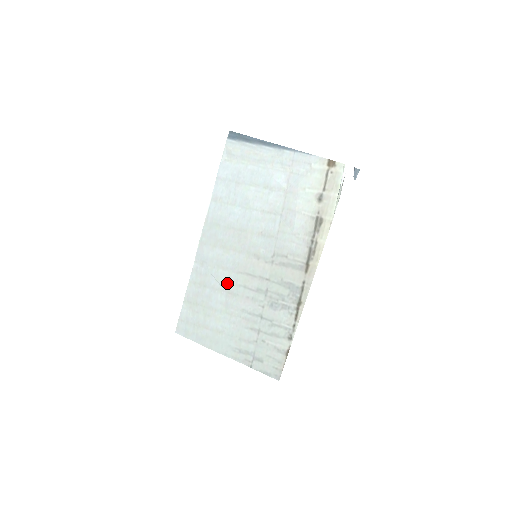
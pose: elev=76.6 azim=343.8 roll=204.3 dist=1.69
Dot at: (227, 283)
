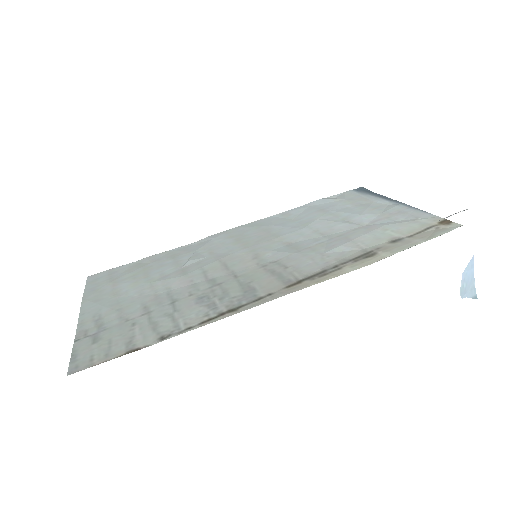
Dot at: (195, 263)
